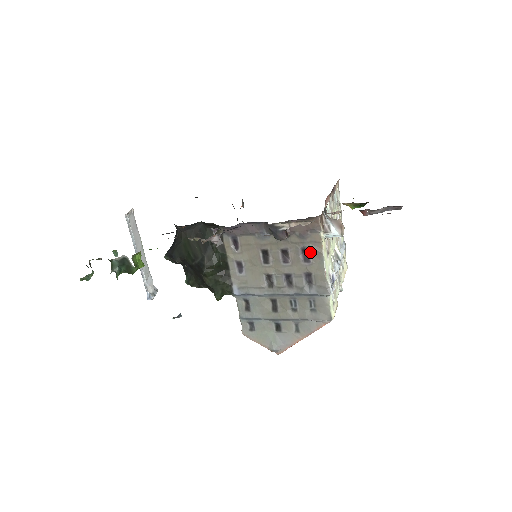
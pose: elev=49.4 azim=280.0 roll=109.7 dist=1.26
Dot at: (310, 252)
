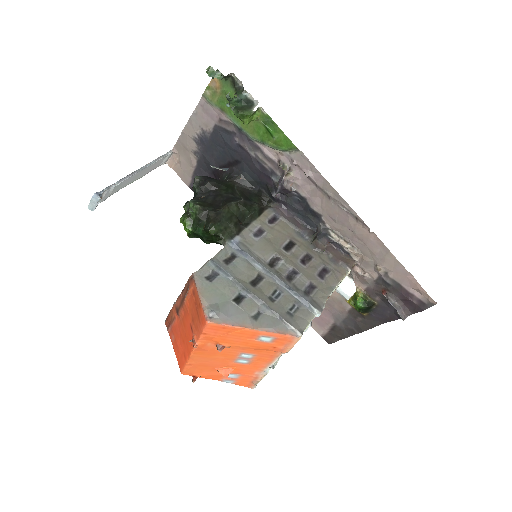
Dot at: (329, 274)
